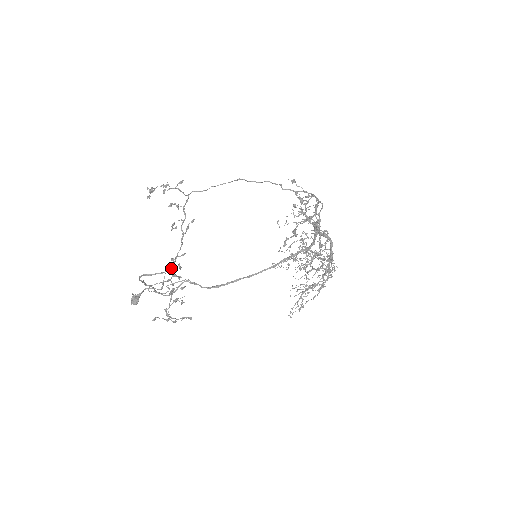
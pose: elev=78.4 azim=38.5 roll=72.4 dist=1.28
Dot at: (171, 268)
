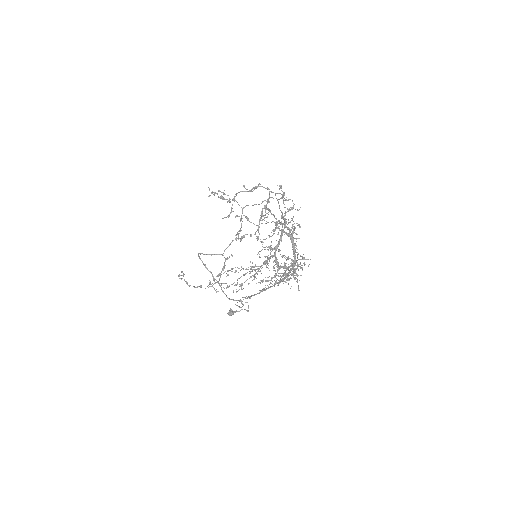
Dot at: occluded
